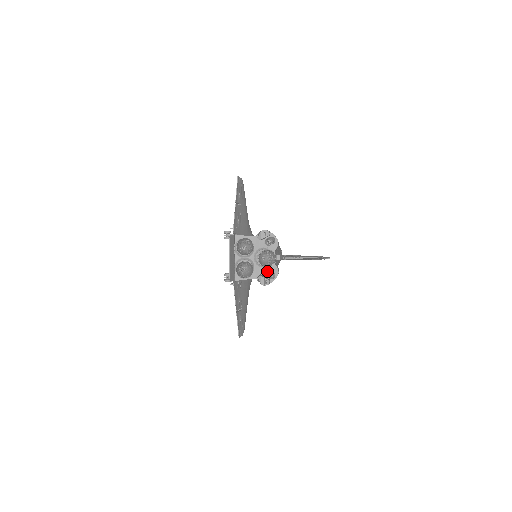
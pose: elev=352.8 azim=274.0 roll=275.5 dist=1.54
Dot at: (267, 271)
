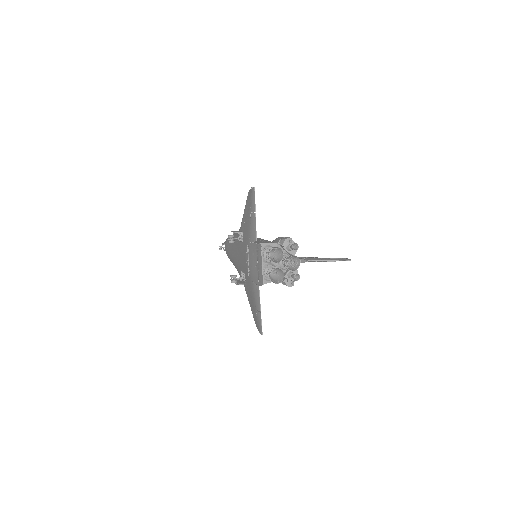
Dot at: (290, 274)
